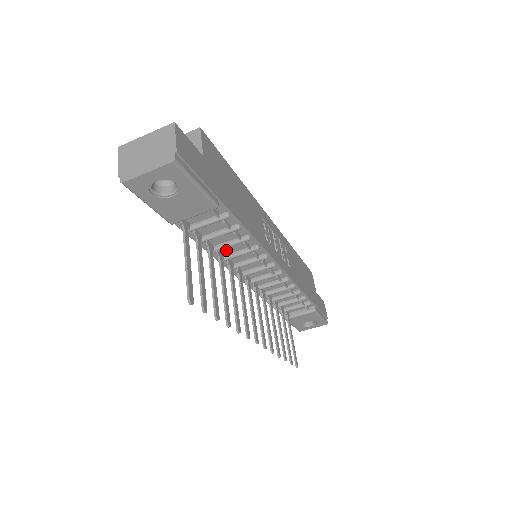
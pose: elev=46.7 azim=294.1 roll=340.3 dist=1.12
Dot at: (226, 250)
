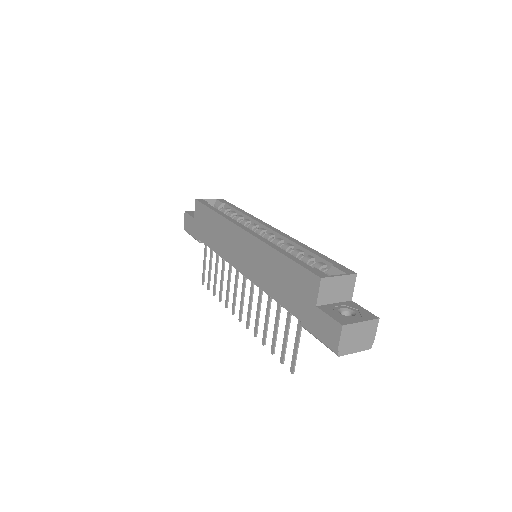
Dot at: occluded
